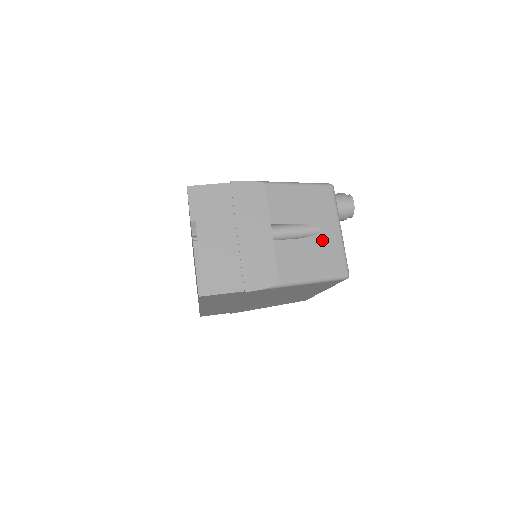
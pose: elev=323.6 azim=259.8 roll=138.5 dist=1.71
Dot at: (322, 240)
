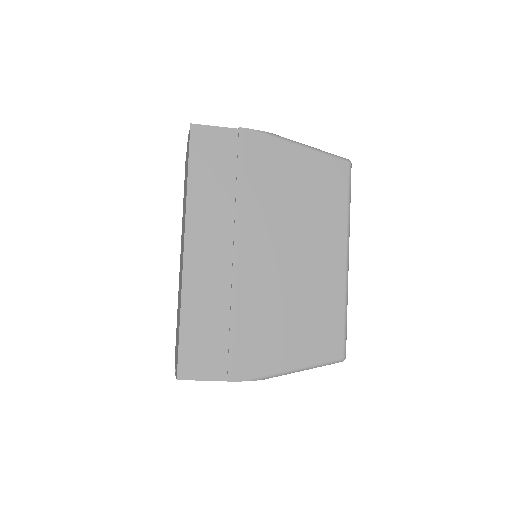
Dot at: occluded
